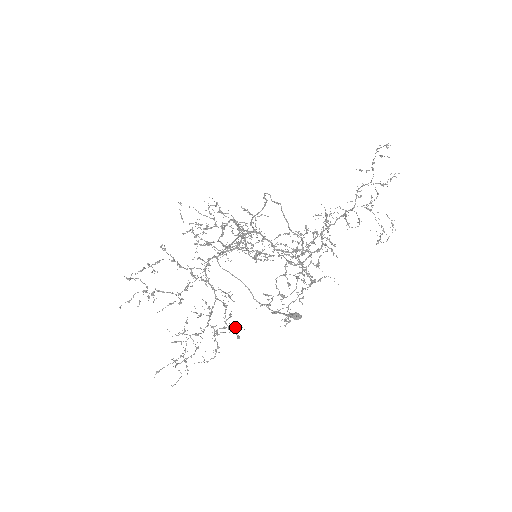
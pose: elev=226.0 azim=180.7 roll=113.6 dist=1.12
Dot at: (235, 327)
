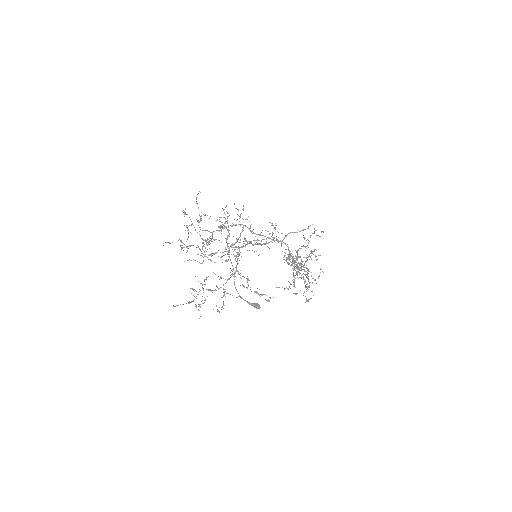
Dot at: occluded
